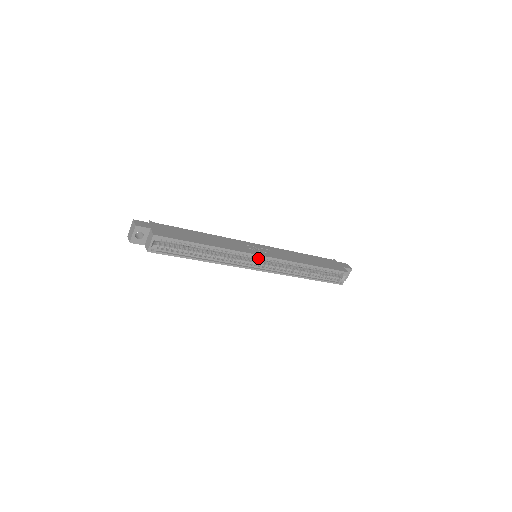
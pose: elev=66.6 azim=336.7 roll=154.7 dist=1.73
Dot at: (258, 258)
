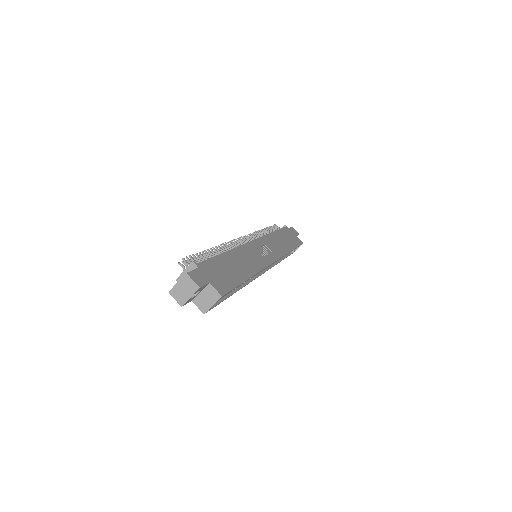
Dot at: occluded
